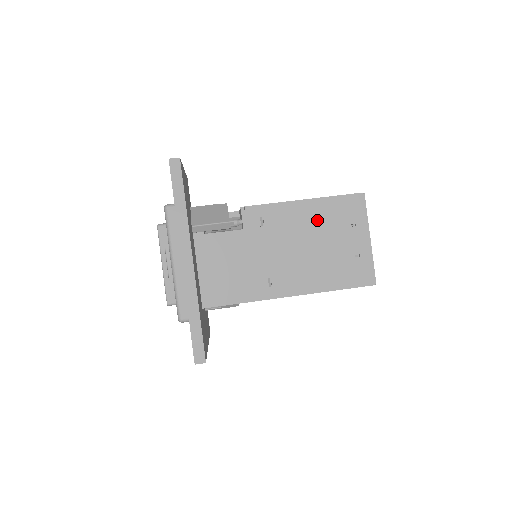
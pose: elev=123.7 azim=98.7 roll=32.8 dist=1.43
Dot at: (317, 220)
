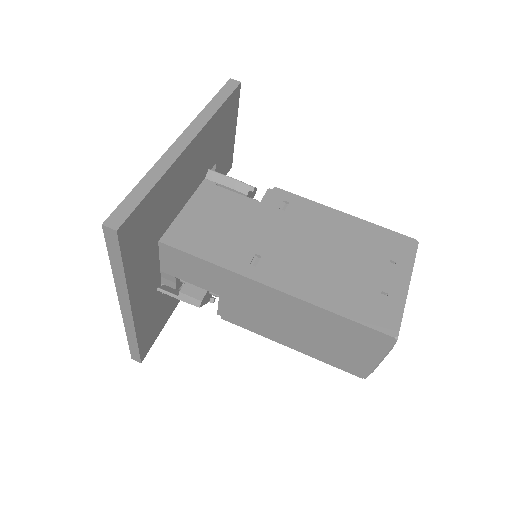
Dot at: (349, 236)
